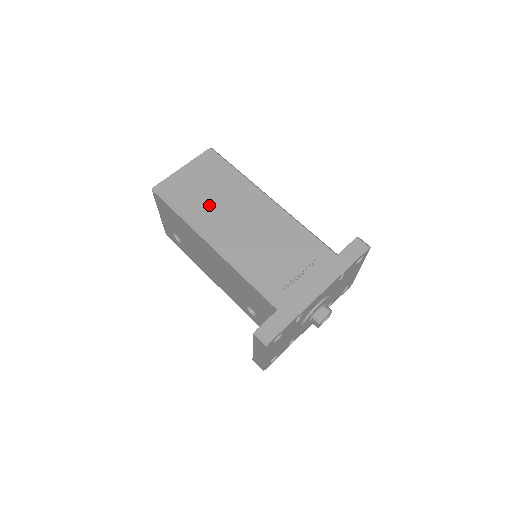
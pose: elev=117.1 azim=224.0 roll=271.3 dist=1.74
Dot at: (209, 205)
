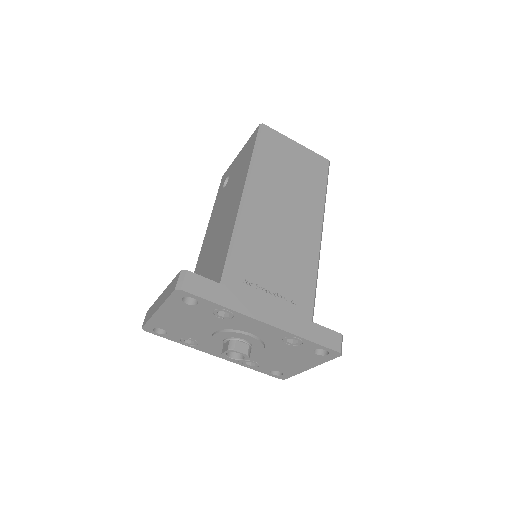
Dot at: (279, 177)
